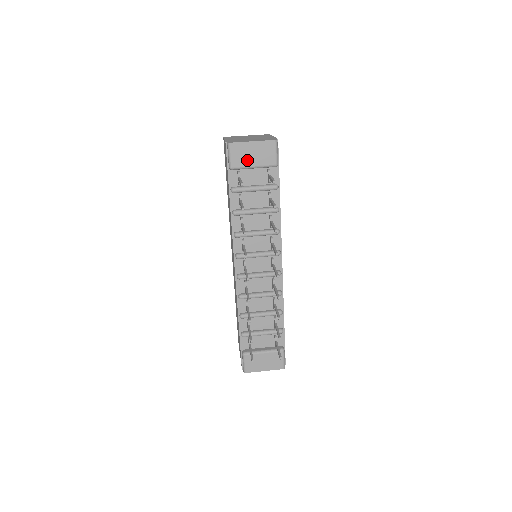
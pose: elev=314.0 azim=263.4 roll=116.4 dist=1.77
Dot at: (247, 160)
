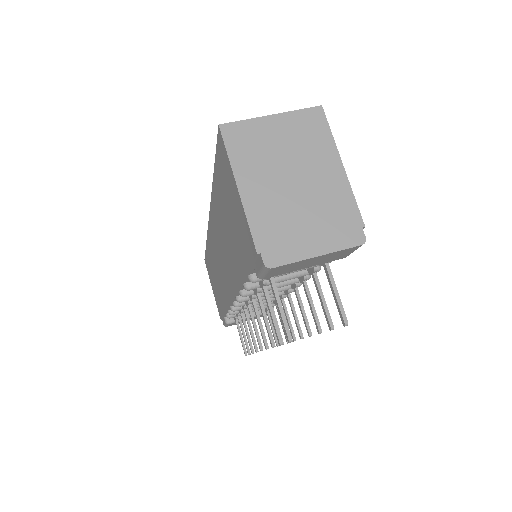
Dot at: (295, 268)
